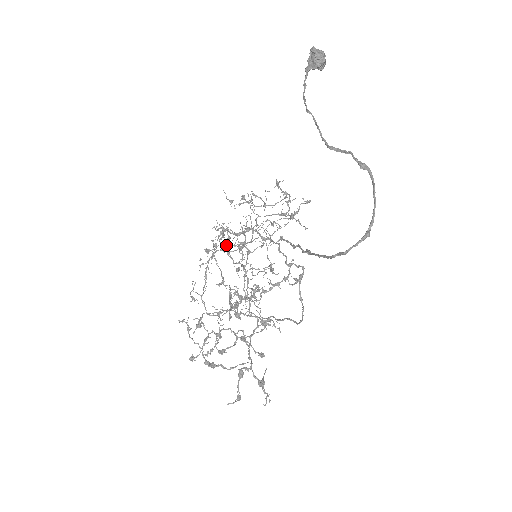
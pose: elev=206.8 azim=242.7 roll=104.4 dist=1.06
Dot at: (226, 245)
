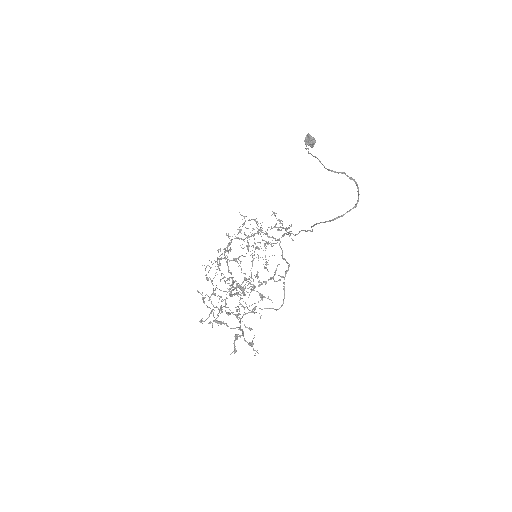
Dot at: occluded
